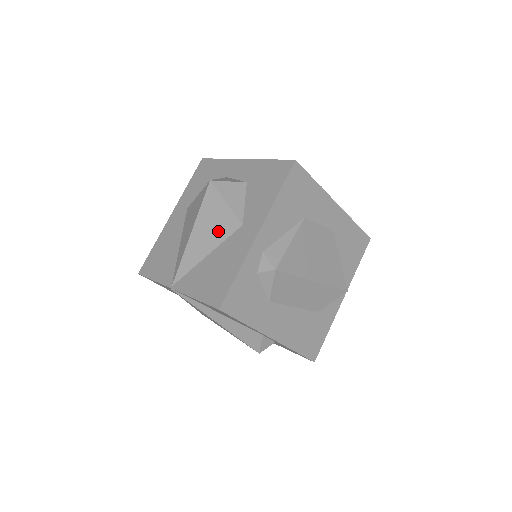
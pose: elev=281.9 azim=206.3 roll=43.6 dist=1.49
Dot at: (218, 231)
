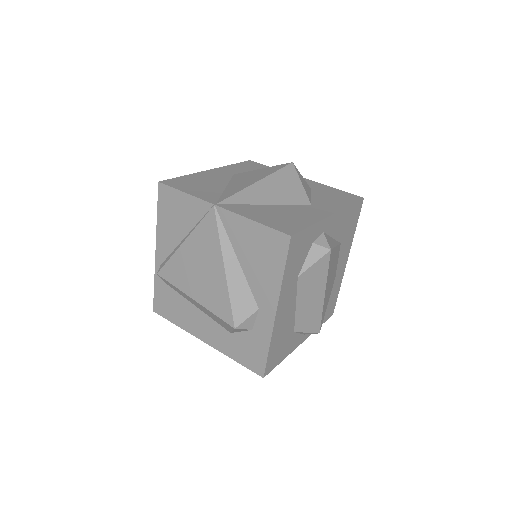
Dot at: (286, 195)
